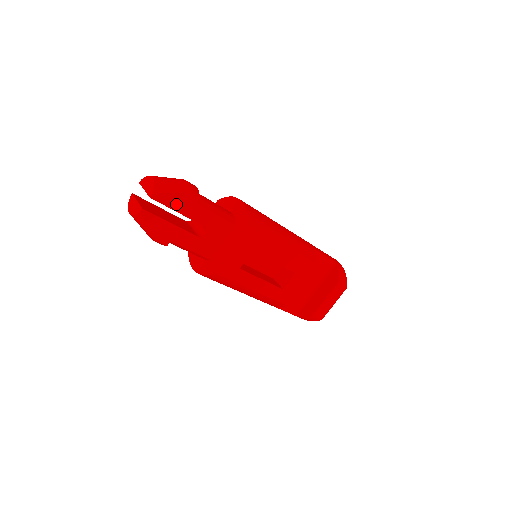
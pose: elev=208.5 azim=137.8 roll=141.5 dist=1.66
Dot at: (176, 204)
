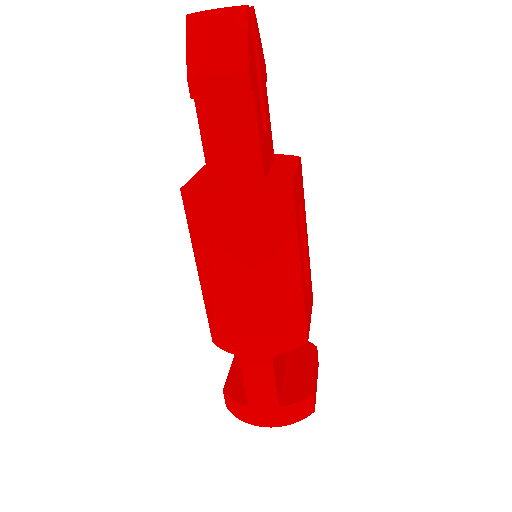
Dot at: (259, 54)
